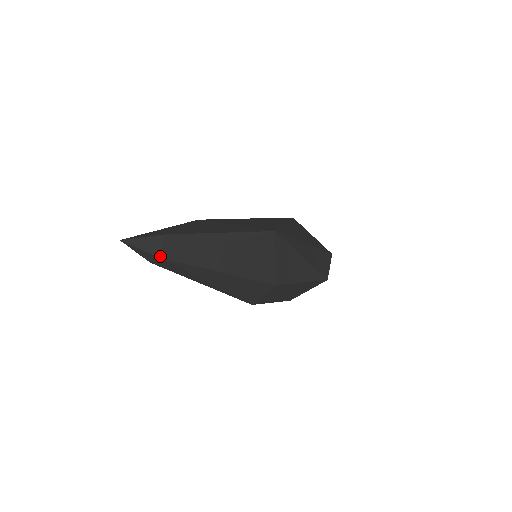
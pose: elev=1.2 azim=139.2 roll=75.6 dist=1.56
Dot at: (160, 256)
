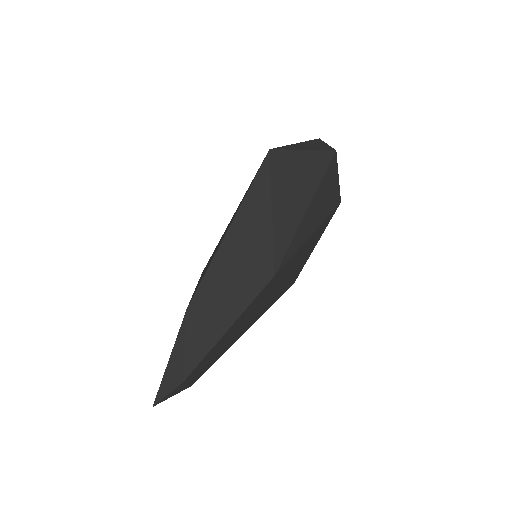
Dot at: occluded
